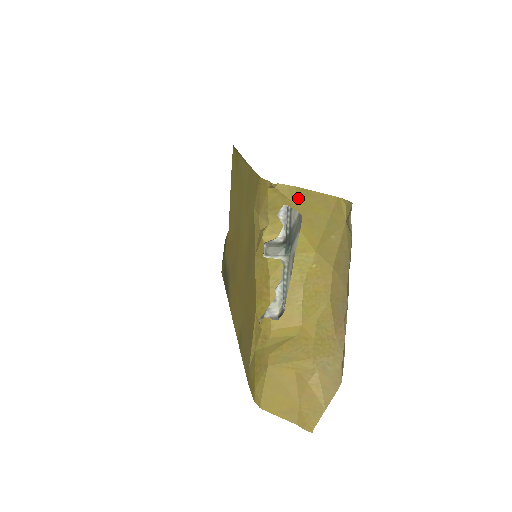
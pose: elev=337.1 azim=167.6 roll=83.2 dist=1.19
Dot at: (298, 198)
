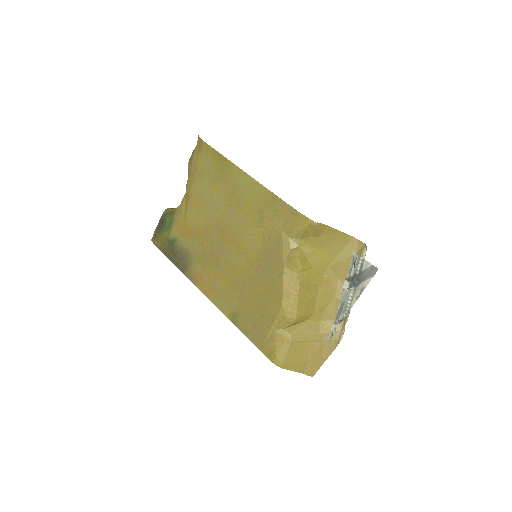
Dot at: (326, 232)
